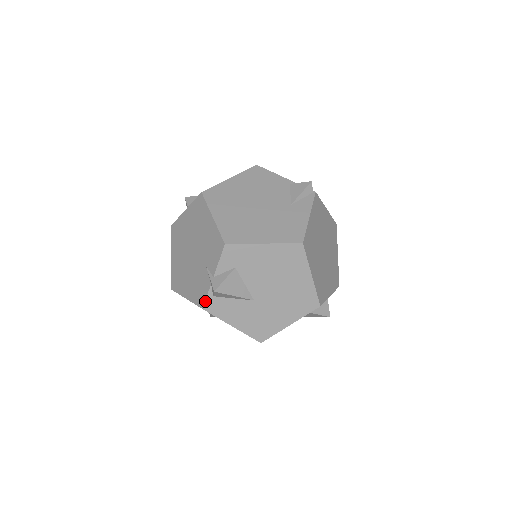
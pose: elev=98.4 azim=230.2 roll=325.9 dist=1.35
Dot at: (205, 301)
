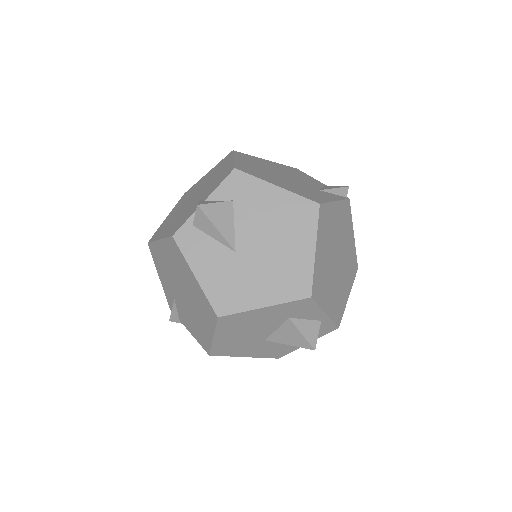
Dot at: (180, 227)
